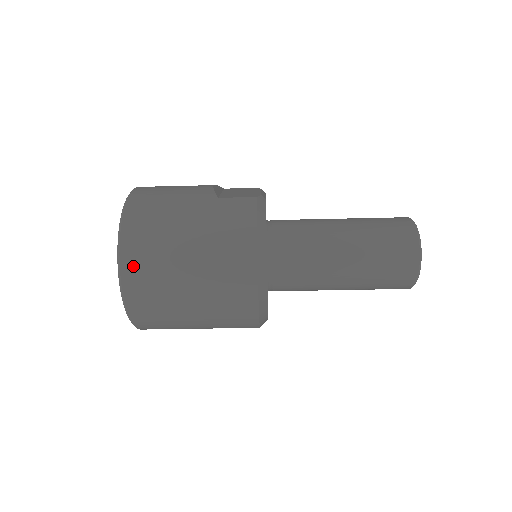
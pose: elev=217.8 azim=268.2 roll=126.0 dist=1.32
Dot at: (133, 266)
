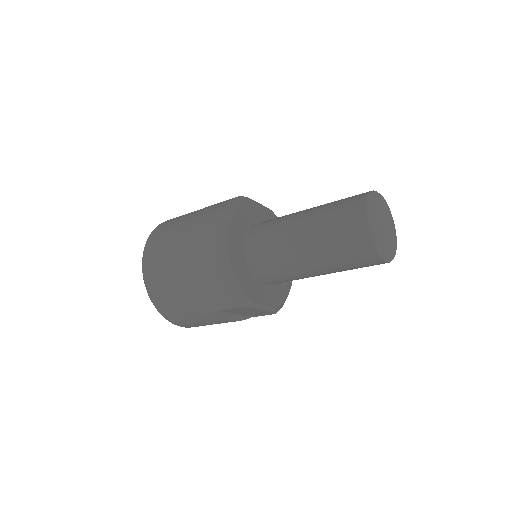
Dot at: (150, 248)
